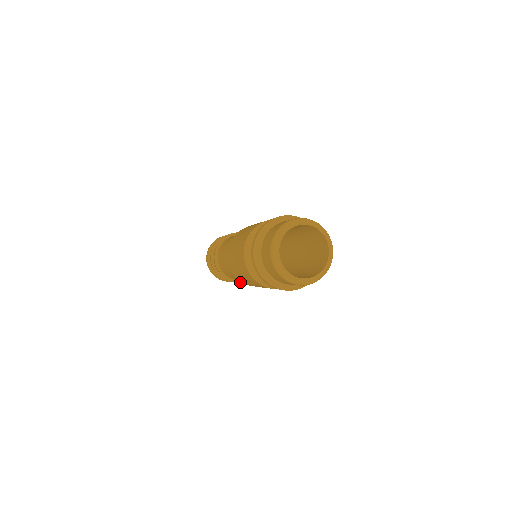
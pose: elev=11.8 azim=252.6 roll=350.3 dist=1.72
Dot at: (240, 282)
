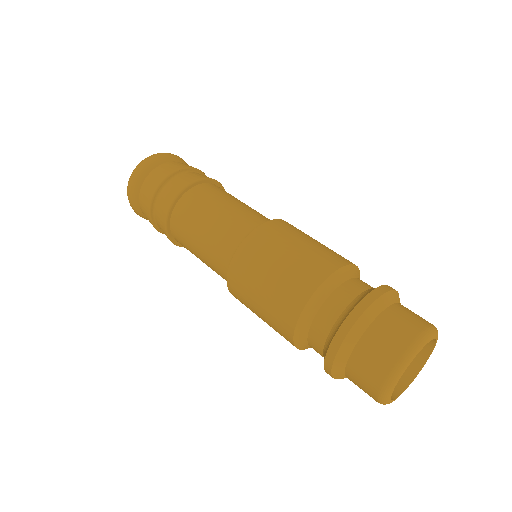
Dot at: (179, 245)
